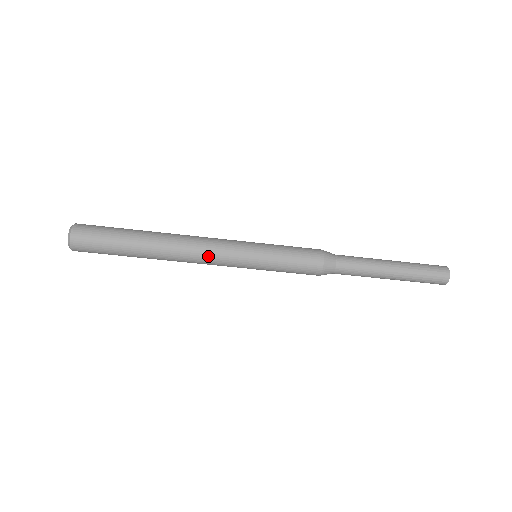
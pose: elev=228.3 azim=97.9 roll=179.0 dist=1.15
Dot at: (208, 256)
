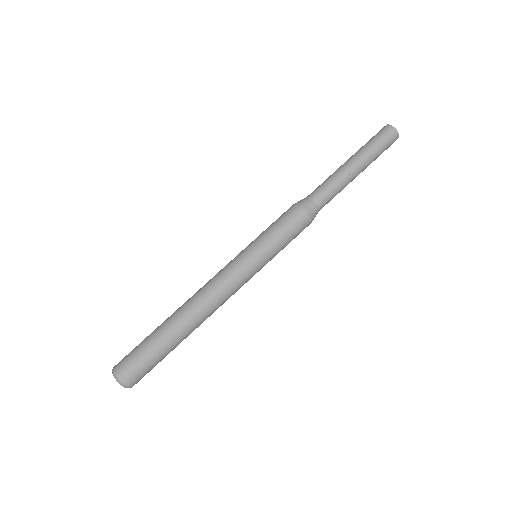
Dot at: (224, 289)
